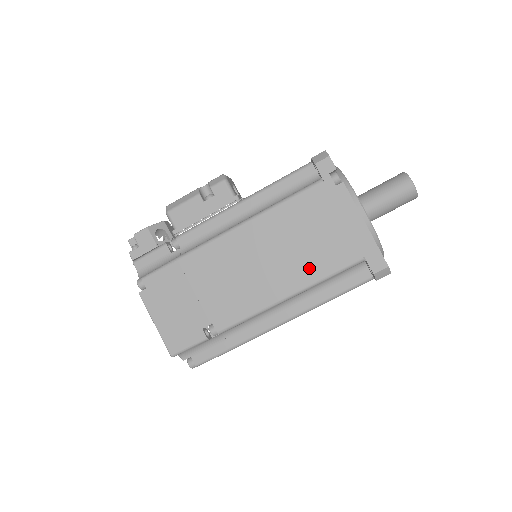
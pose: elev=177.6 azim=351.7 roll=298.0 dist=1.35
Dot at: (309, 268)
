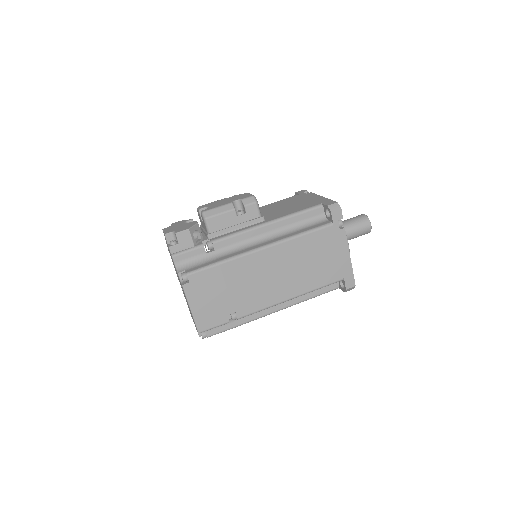
Dot at: (309, 281)
